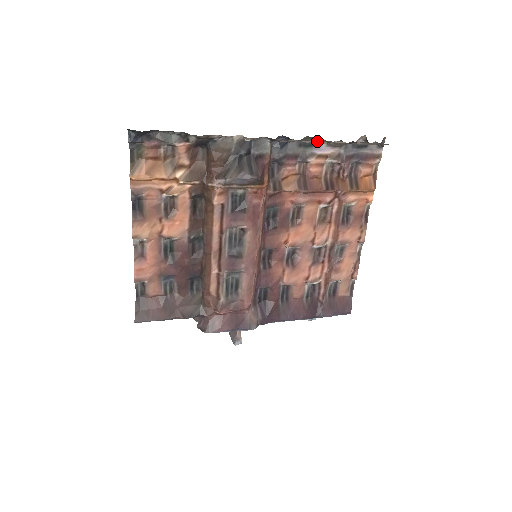
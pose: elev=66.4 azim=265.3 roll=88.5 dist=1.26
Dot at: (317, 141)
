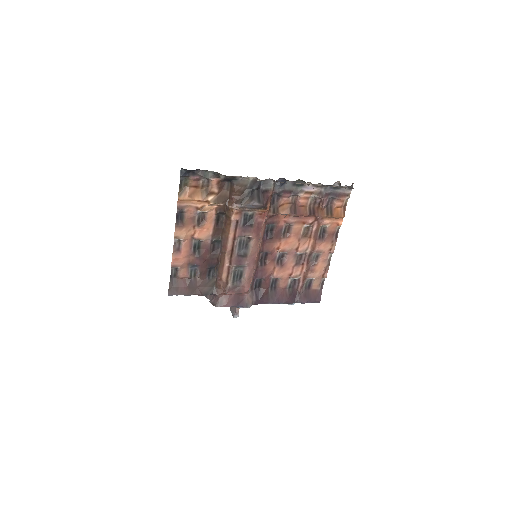
Dot at: (305, 184)
